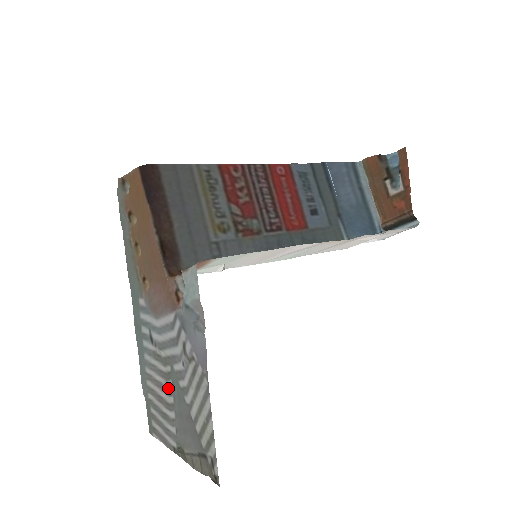
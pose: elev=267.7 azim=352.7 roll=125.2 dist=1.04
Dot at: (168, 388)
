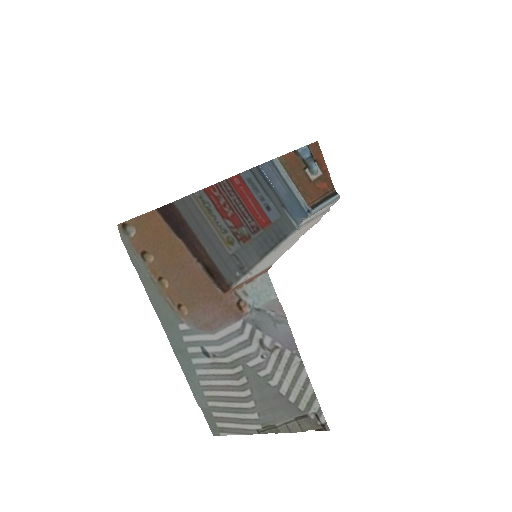
Dot at: (241, 385)
